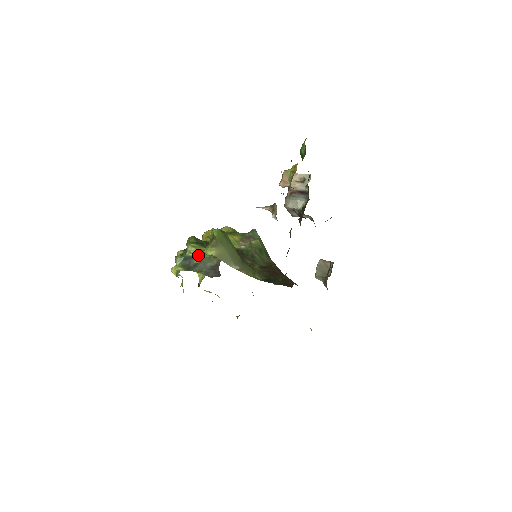
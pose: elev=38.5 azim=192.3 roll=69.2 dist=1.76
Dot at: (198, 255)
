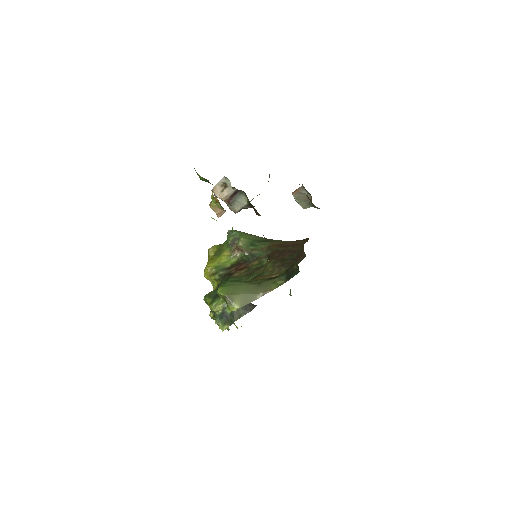
Dot at: (225, 307)
